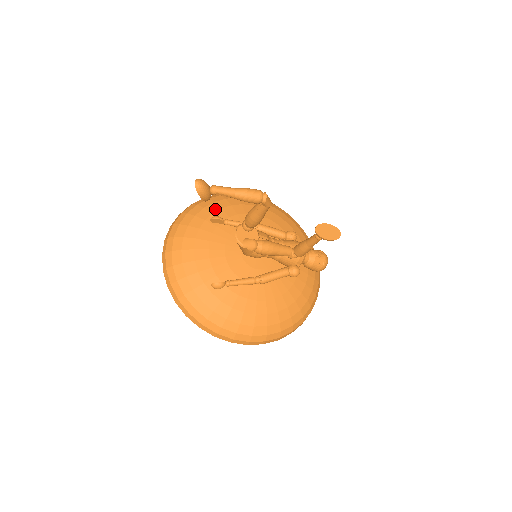
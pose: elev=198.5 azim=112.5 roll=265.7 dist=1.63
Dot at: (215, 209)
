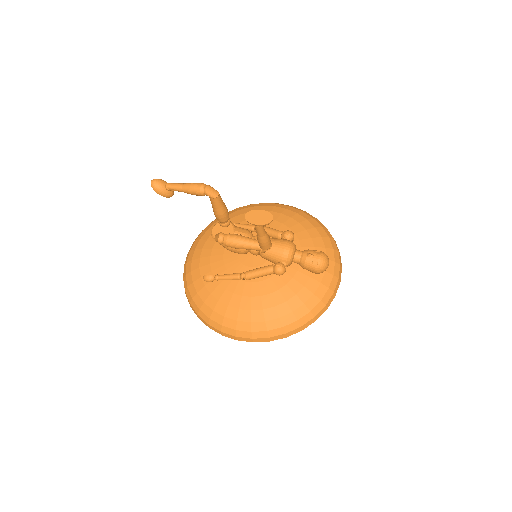
Dot at: (234, 216)
